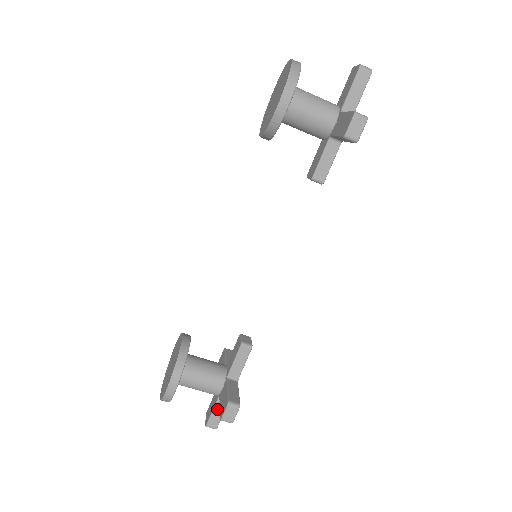
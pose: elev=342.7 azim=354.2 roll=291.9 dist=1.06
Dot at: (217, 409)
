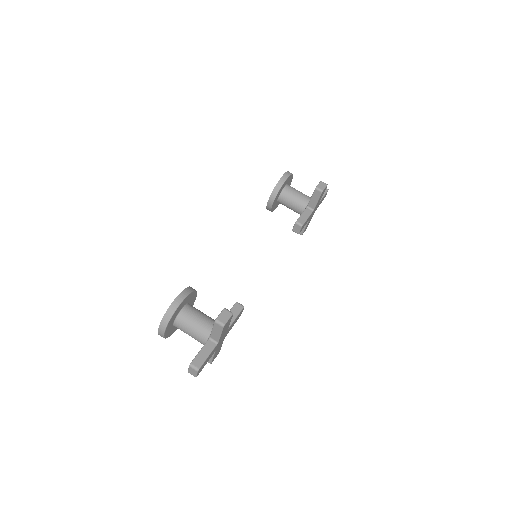
Dot at: (204, 350)
